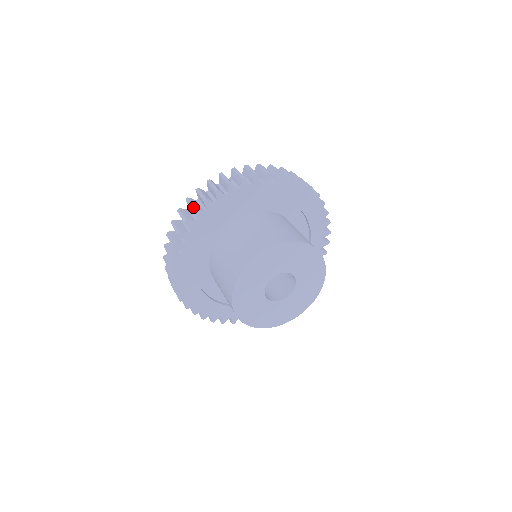
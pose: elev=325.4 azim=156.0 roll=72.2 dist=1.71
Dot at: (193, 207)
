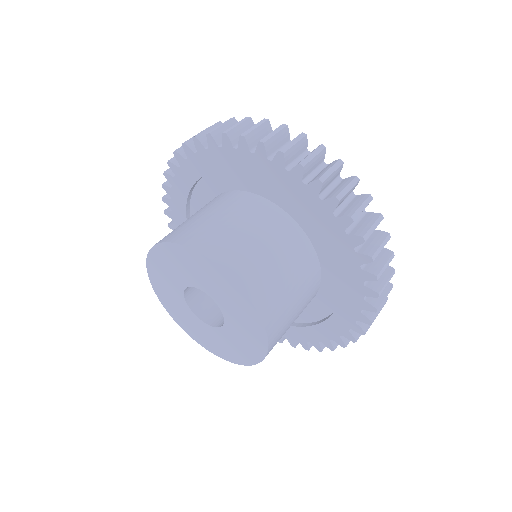
Dot at: (172, 158)
